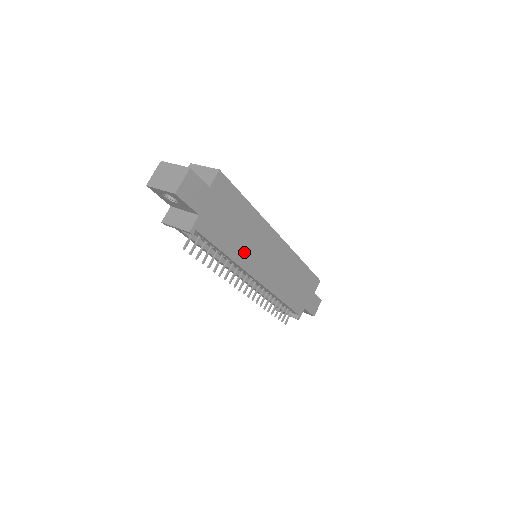
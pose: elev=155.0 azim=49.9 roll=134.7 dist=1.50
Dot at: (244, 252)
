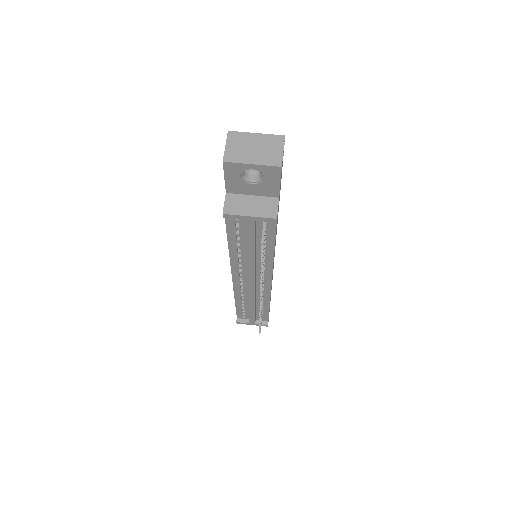
Dot at: occluded
